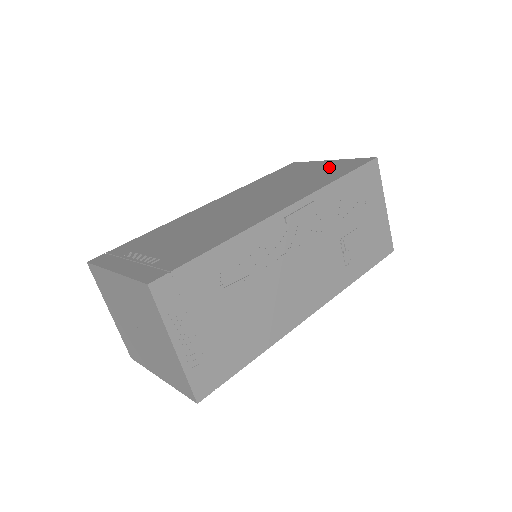
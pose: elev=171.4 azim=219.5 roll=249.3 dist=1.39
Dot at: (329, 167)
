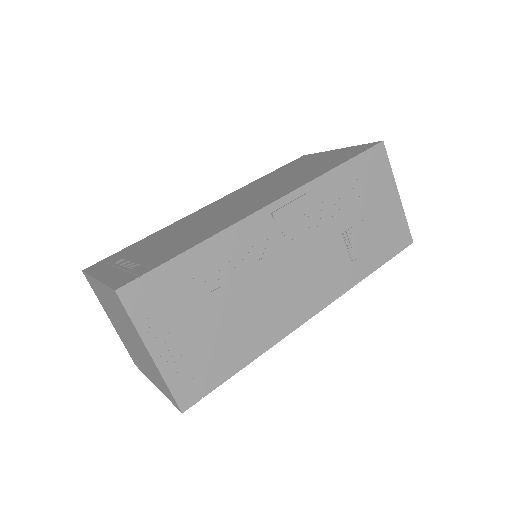
Dot at: (333, 156)
